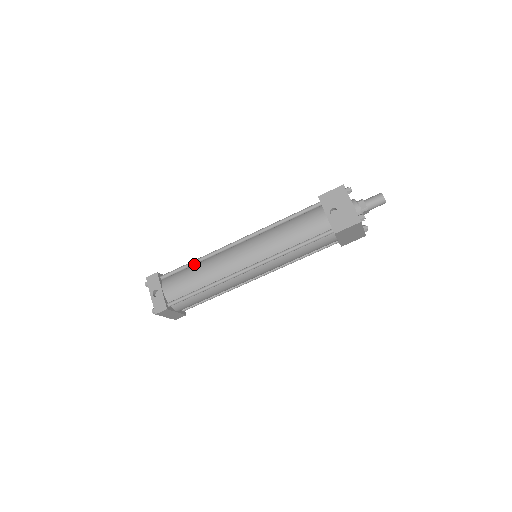
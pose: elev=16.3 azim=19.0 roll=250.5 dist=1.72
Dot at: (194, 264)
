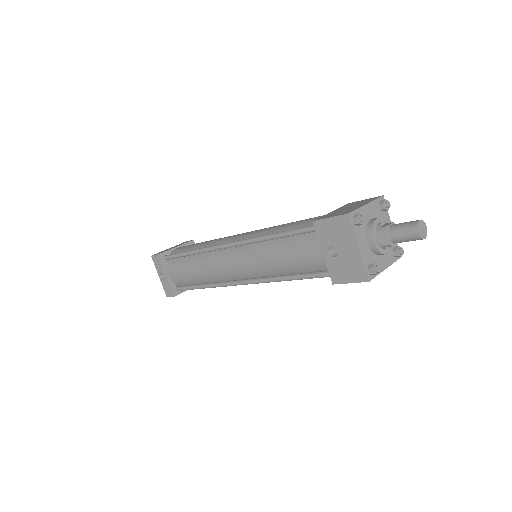
Dot at: (190, 255)
